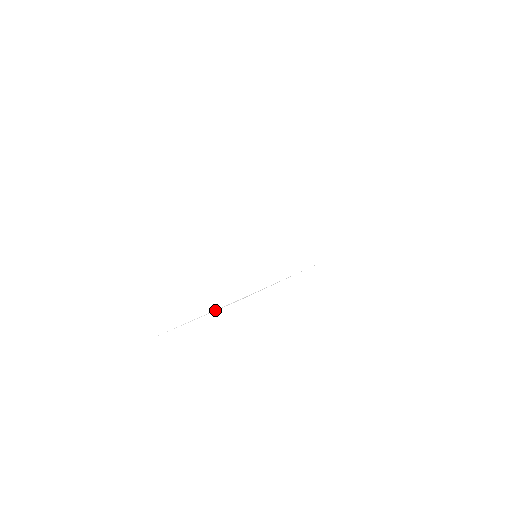
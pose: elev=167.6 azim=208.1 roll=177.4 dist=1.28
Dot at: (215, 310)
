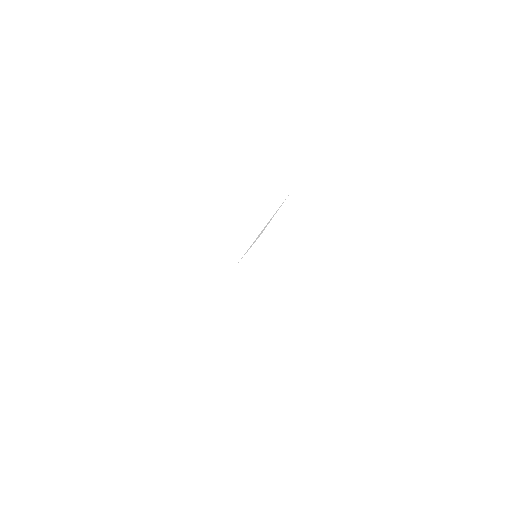
Dot at: (252, 306)
